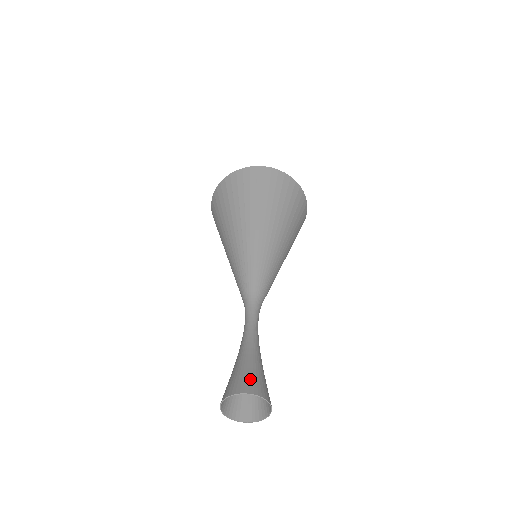
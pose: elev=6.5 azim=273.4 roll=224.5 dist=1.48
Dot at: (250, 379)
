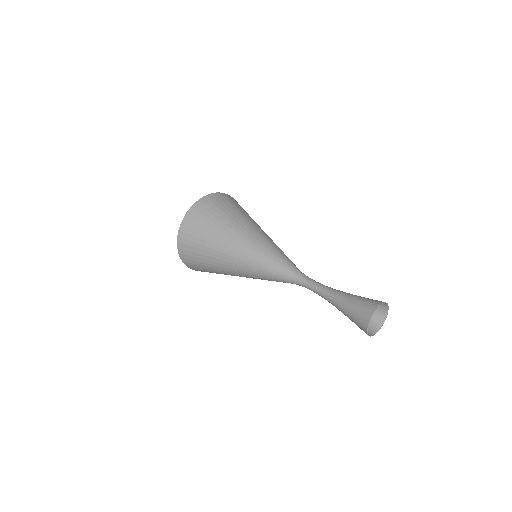
Dot at: (371, 299)
